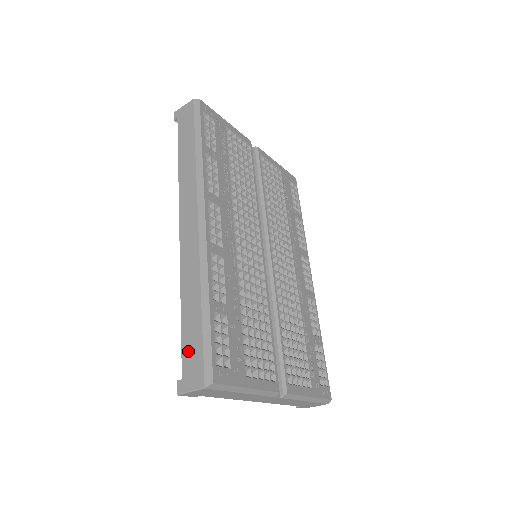
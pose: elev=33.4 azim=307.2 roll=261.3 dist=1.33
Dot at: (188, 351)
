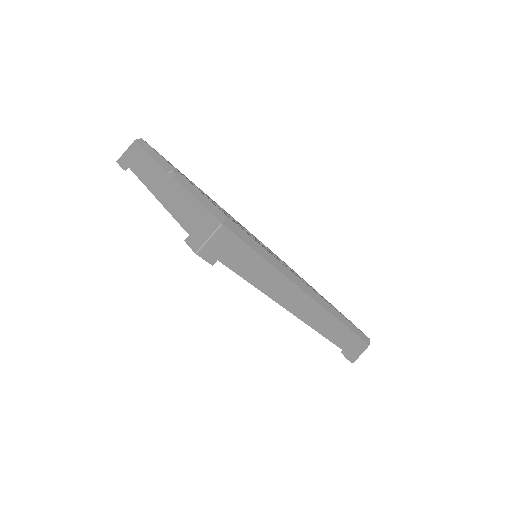
Dot at: occluded
